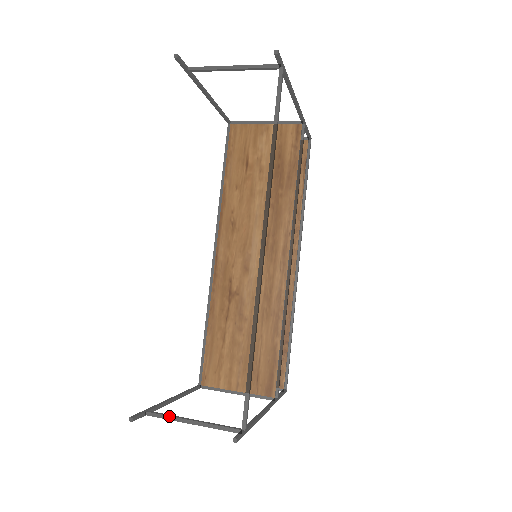
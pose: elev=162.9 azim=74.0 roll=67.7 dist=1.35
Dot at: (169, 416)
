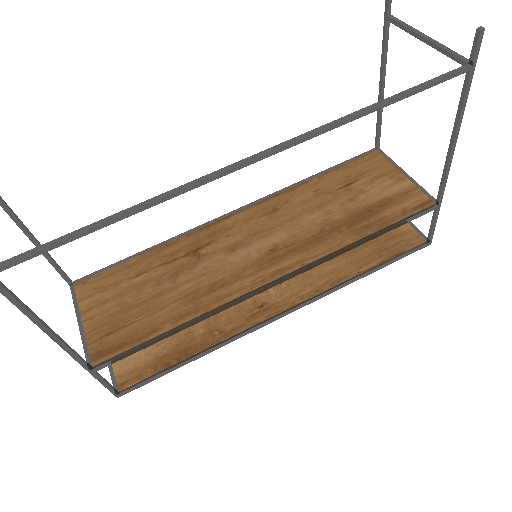
Dot at: out of frame
